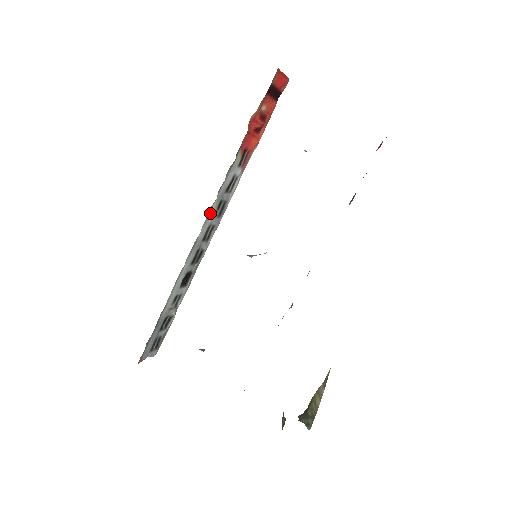
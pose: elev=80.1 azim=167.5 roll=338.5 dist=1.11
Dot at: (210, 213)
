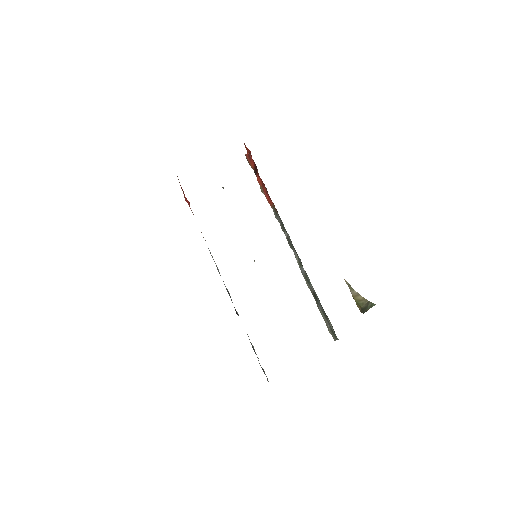
Dot at: occluded
